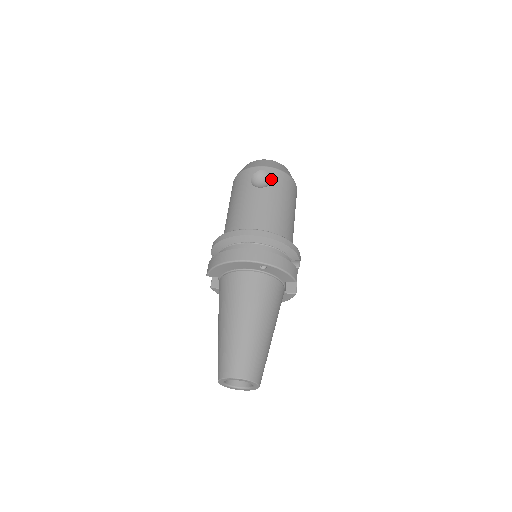
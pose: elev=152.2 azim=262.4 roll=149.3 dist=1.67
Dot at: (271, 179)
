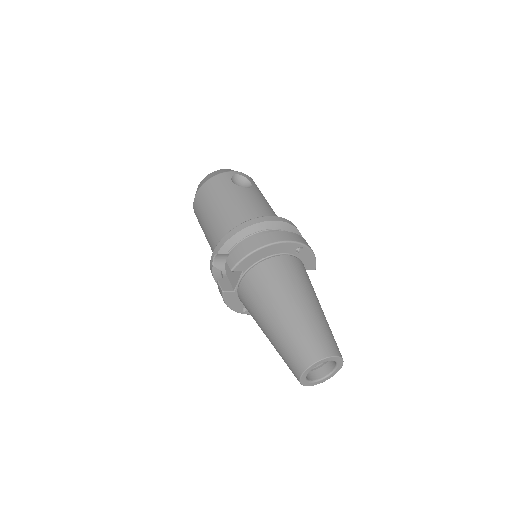
Dot at: (250, 182)
